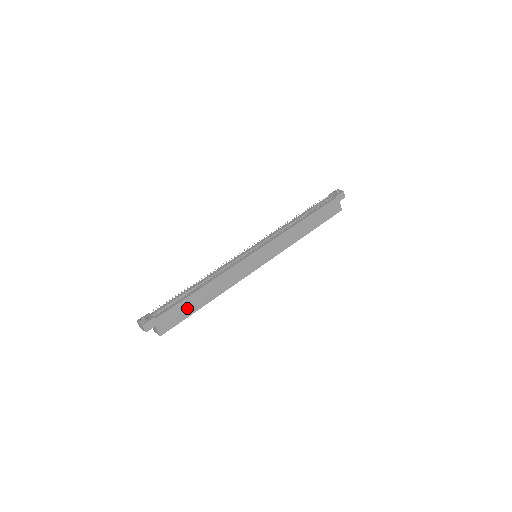
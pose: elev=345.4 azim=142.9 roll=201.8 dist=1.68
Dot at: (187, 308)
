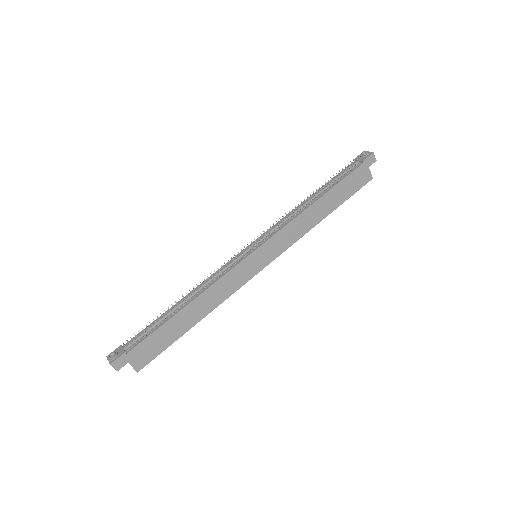
Dot at: (168, 335)
